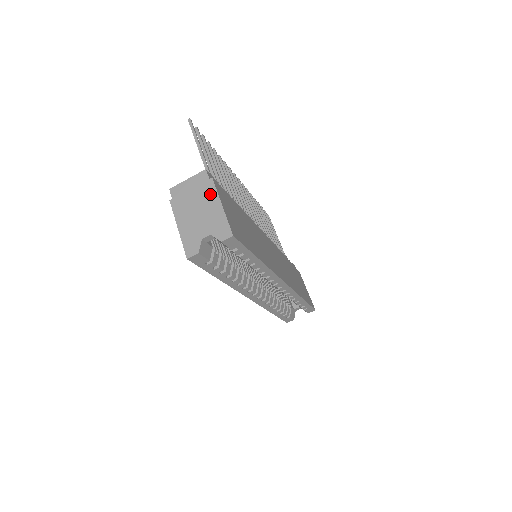
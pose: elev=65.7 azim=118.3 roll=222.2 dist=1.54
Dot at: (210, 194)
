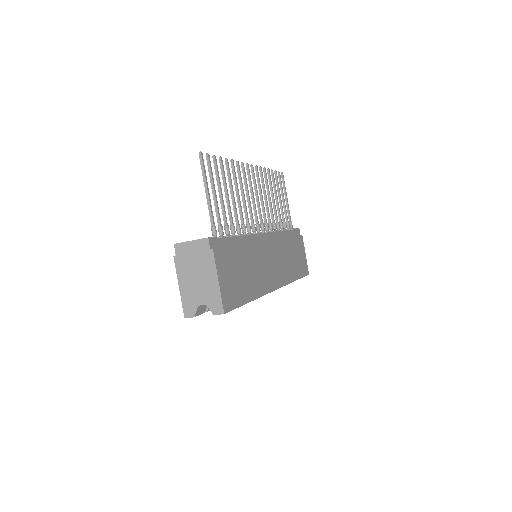
Dot at: (209, 266)
